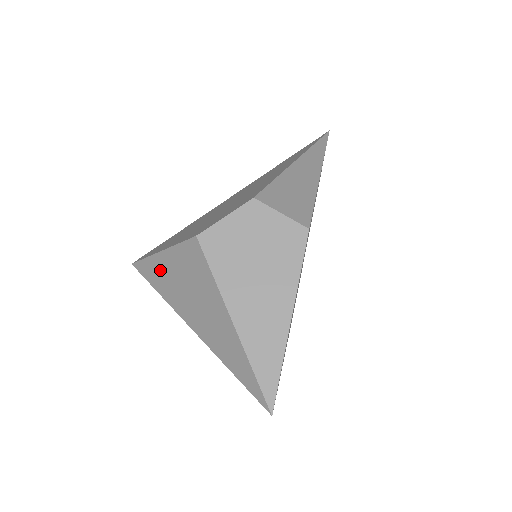
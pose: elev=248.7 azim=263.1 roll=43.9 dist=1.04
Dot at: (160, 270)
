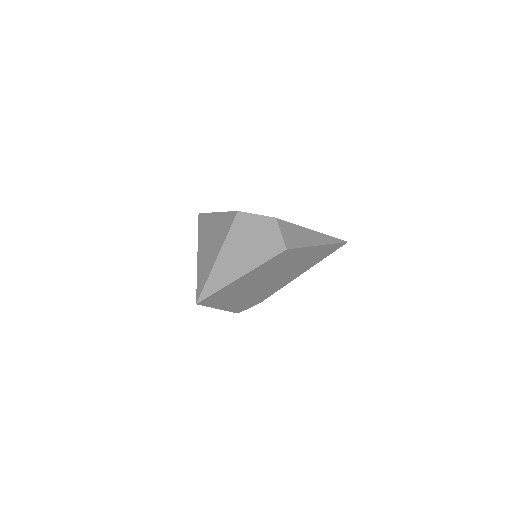
Dot at: (209, 221)
